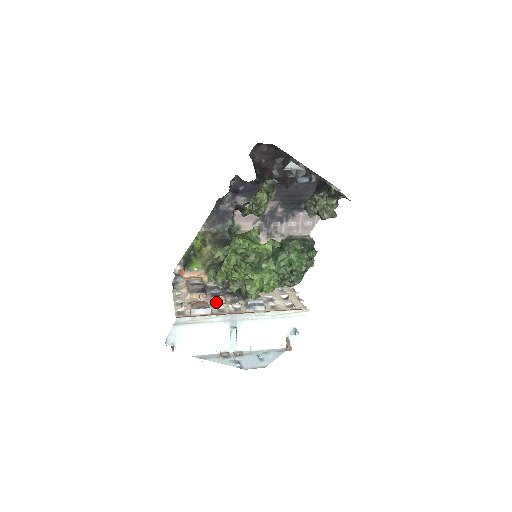
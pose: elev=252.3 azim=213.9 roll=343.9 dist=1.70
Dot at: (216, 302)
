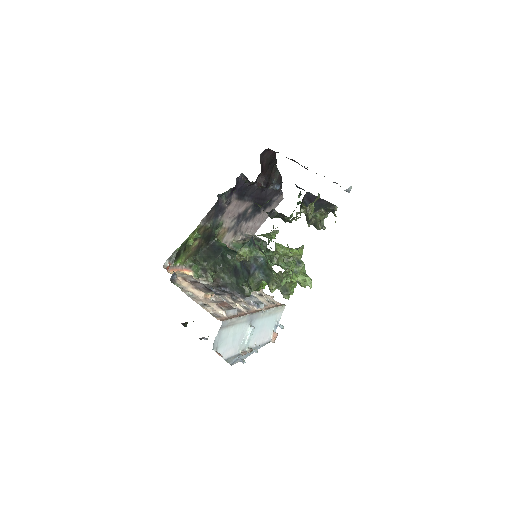
Dot at: occluded
